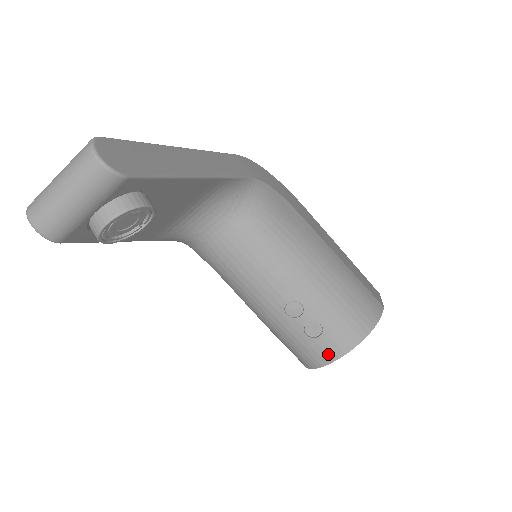
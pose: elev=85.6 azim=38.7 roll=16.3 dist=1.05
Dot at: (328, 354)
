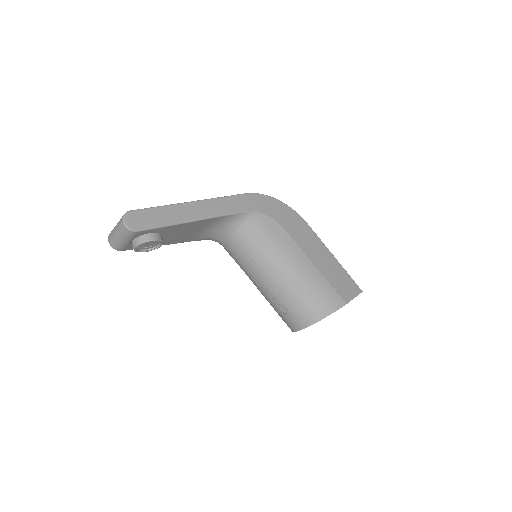
Dot at: (294, 325)
